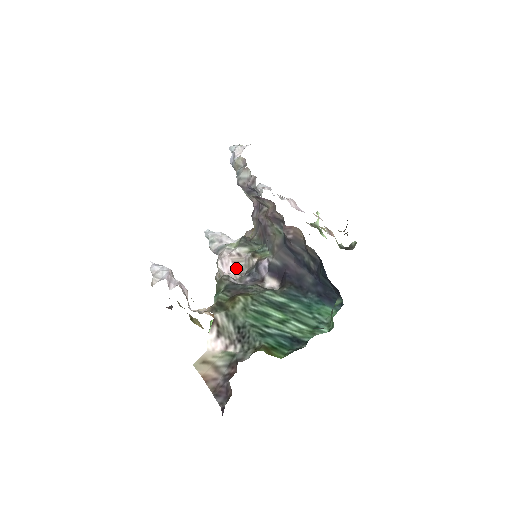
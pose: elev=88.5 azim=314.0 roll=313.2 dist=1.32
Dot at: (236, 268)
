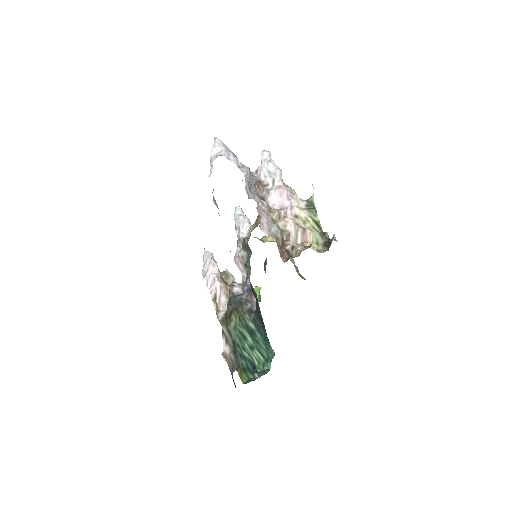
Dot at: (244, 269)
